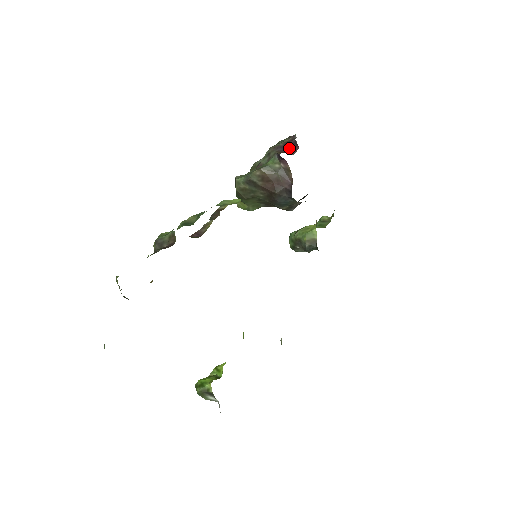
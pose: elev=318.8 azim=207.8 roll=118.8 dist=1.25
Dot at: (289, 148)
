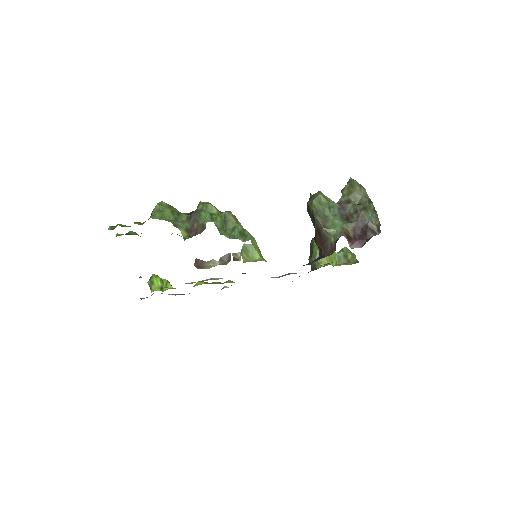
Dot at: (362, 235)
